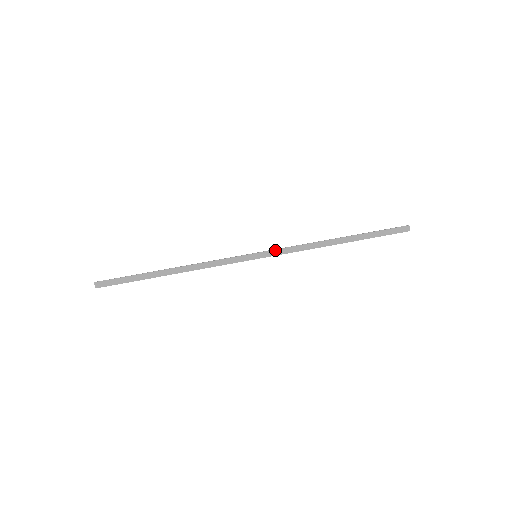
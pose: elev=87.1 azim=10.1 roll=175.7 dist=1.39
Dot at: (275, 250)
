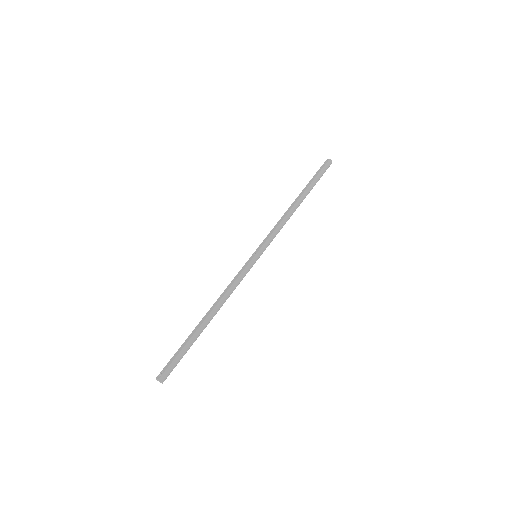
Dot at: (267, 241)
